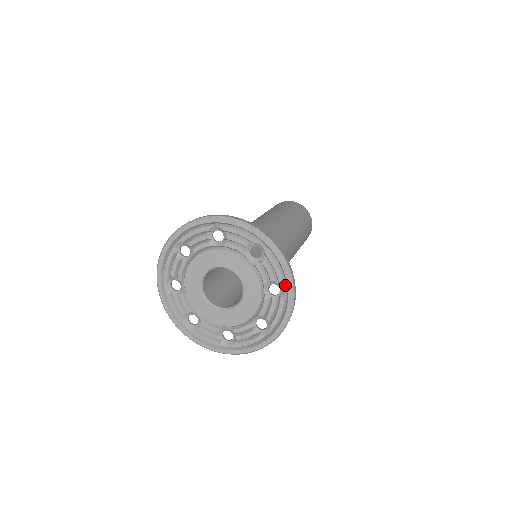
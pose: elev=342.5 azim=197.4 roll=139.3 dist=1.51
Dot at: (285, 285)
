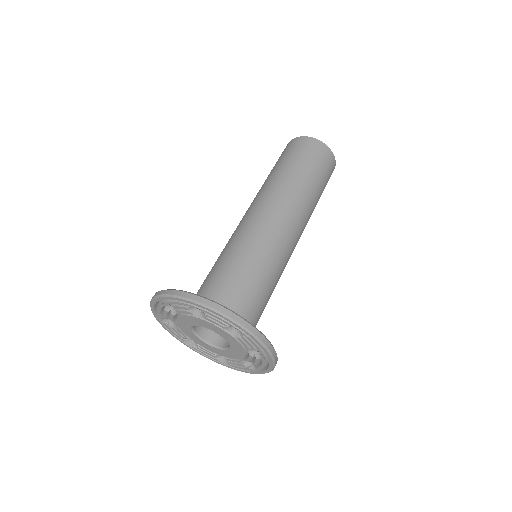
Dot at: (236, 325)
